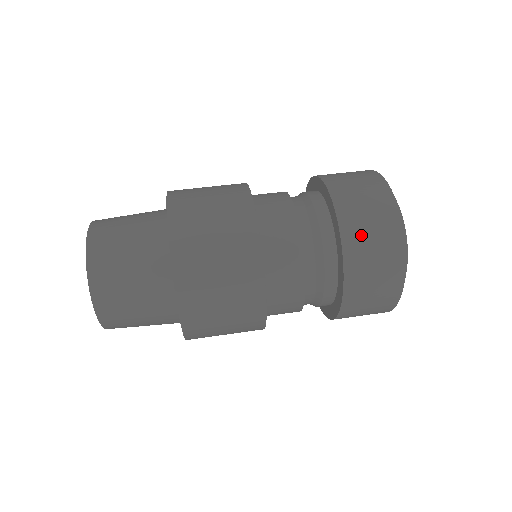
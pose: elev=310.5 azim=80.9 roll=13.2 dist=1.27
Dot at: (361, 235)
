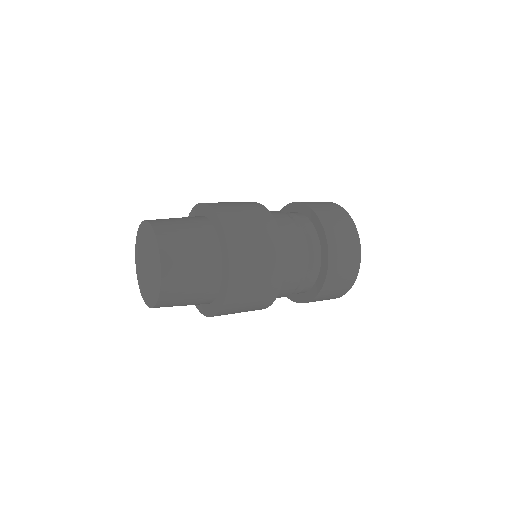
Dot at: (334, 227)
